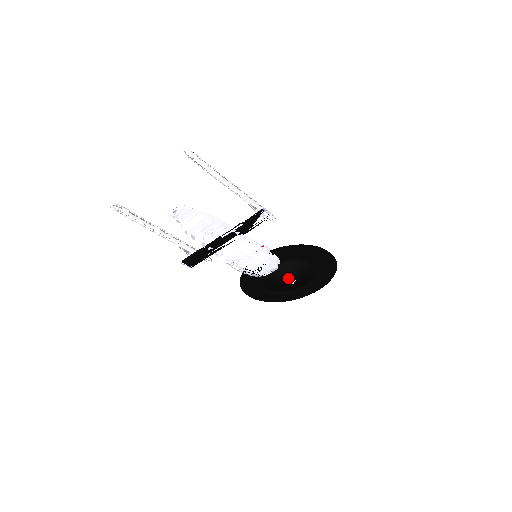
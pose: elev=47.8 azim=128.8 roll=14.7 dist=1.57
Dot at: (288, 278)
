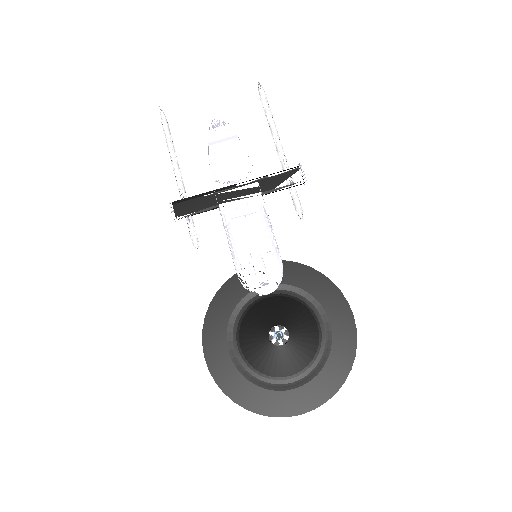
Dot at: (279, 326)
